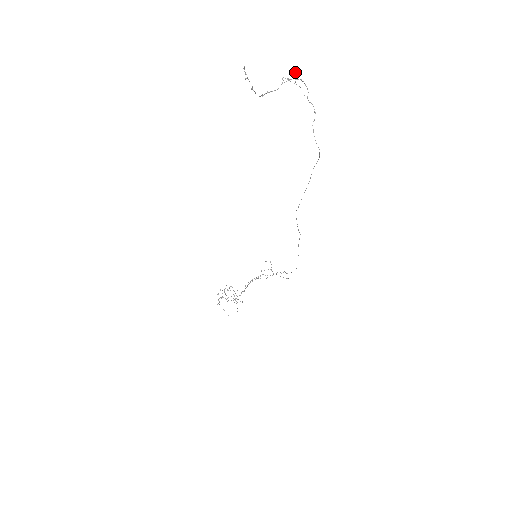
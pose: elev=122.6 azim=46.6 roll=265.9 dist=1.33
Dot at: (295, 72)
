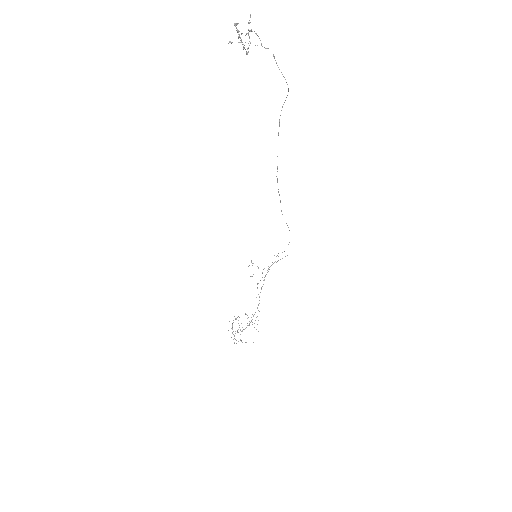
Dot at: (250, 22)
